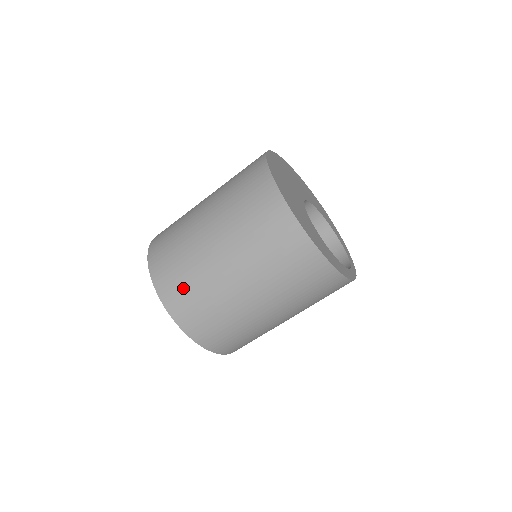
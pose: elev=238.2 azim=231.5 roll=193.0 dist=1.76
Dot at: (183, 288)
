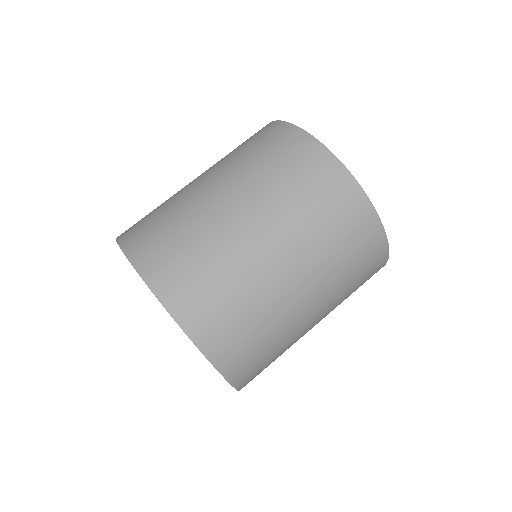
Dot at: (175, 251)
